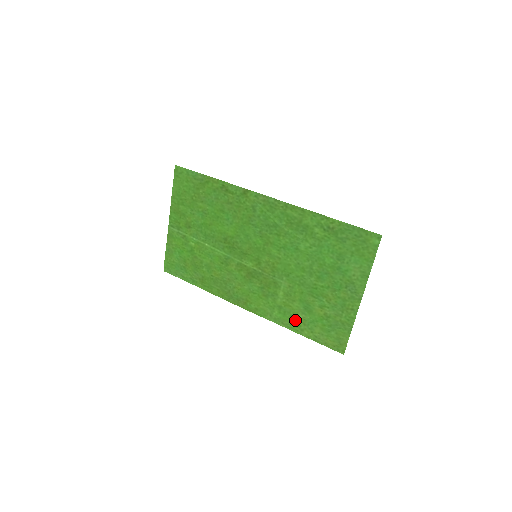
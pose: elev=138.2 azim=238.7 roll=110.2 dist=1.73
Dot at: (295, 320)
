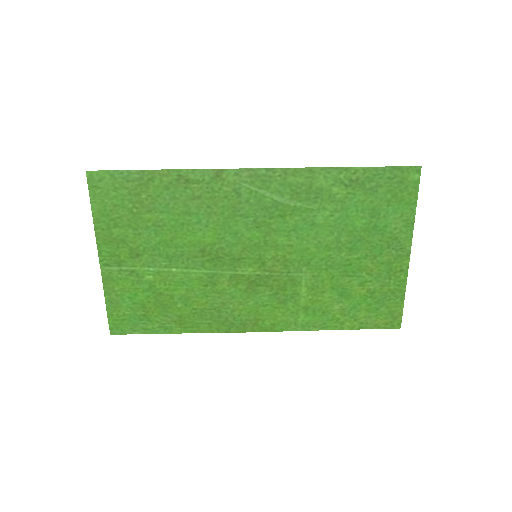
Dot at: (330, 315)
